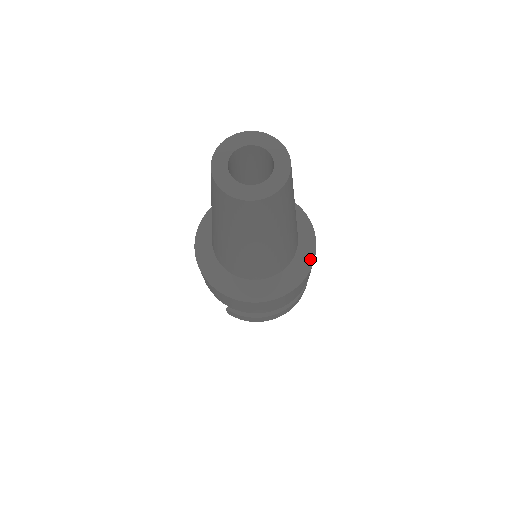
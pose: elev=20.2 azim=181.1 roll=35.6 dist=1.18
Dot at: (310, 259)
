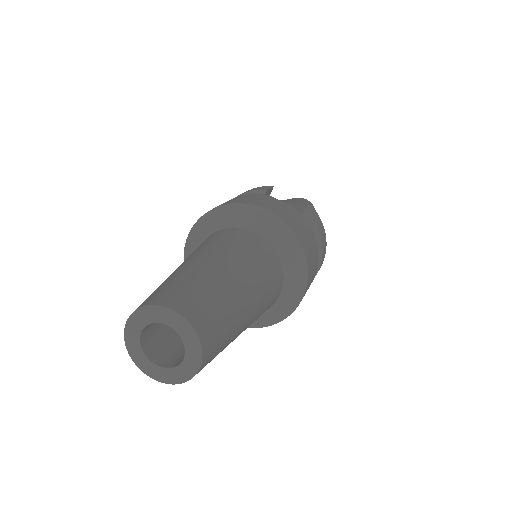
Dot at: (301, 262)
